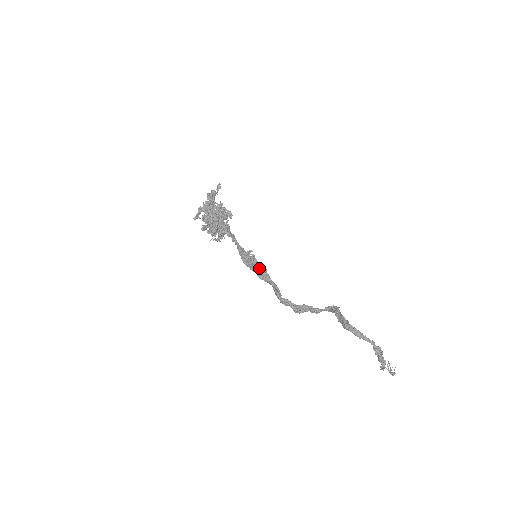
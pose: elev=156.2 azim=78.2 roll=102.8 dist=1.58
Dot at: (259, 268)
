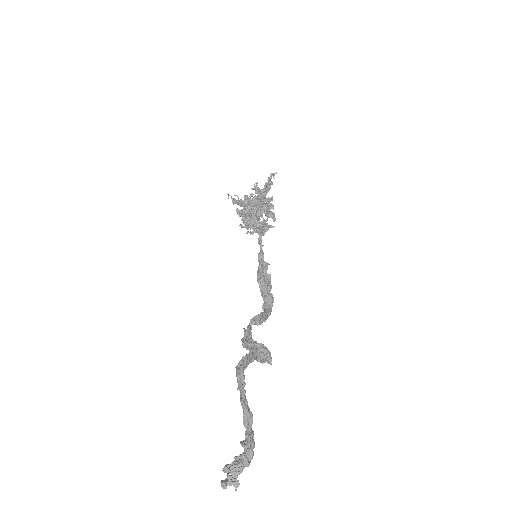
Dot at: (267, 293)
